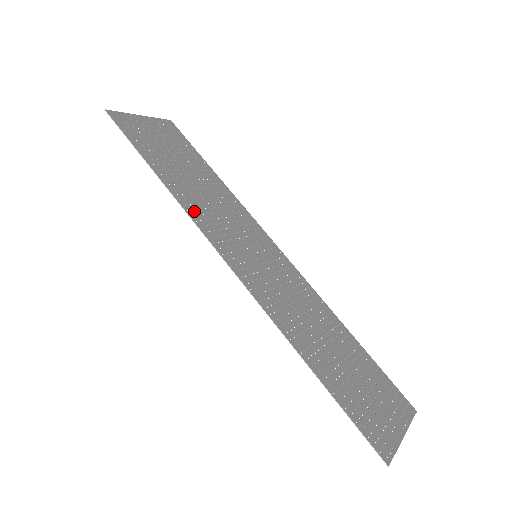
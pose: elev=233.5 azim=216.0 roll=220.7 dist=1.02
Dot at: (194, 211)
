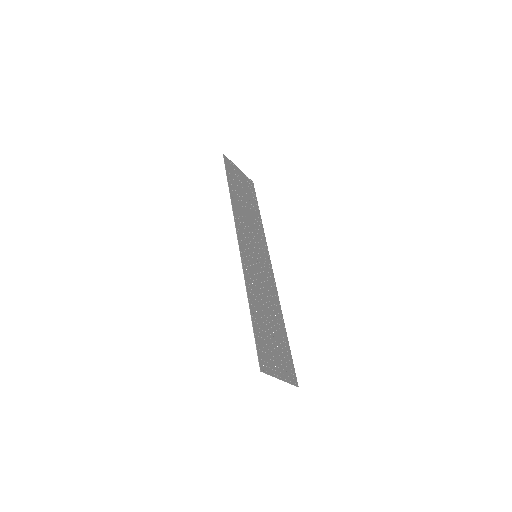
Dot at: (237, 215)
